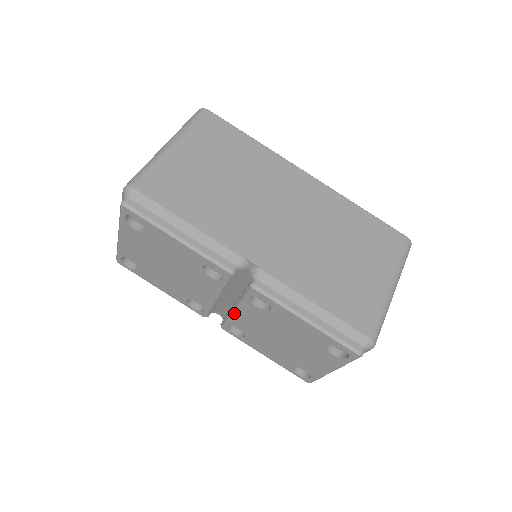
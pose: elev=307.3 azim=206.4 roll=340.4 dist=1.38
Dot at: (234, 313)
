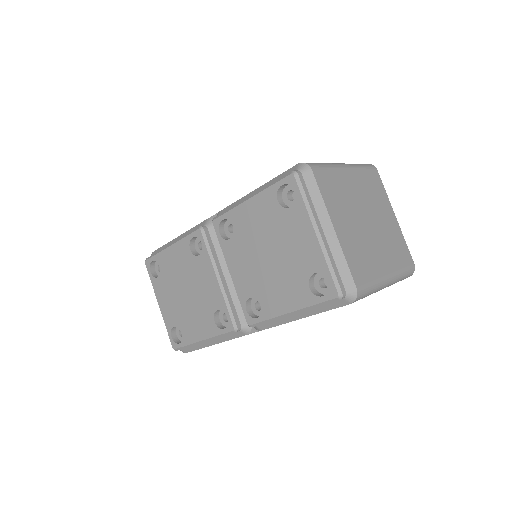
Dot at: (233, 279)
